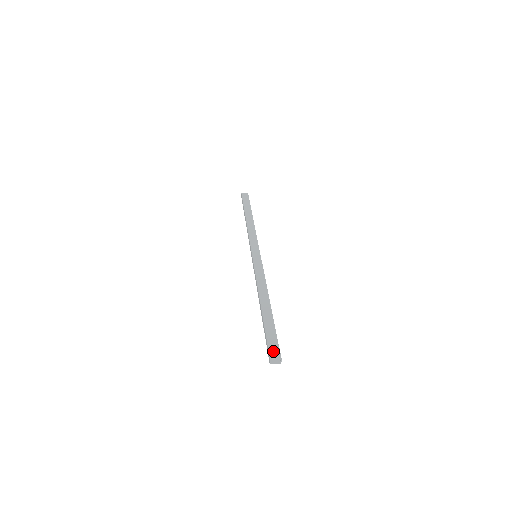
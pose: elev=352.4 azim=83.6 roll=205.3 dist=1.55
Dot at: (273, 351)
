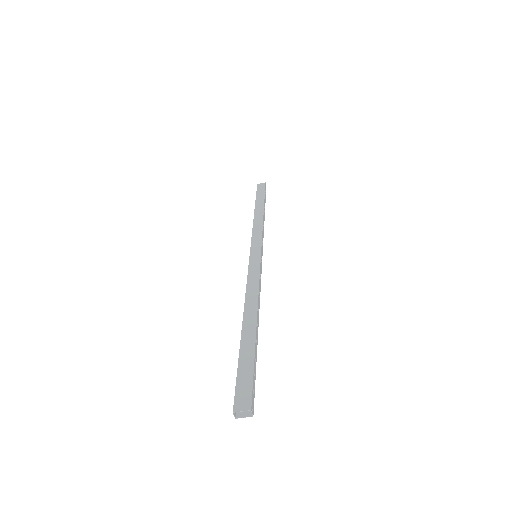
Dot at: (241, 396)
